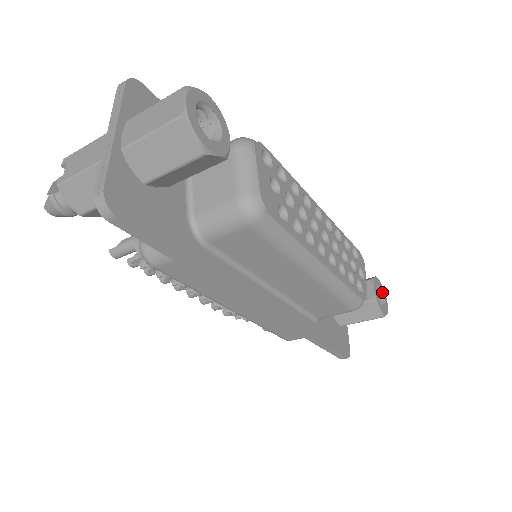
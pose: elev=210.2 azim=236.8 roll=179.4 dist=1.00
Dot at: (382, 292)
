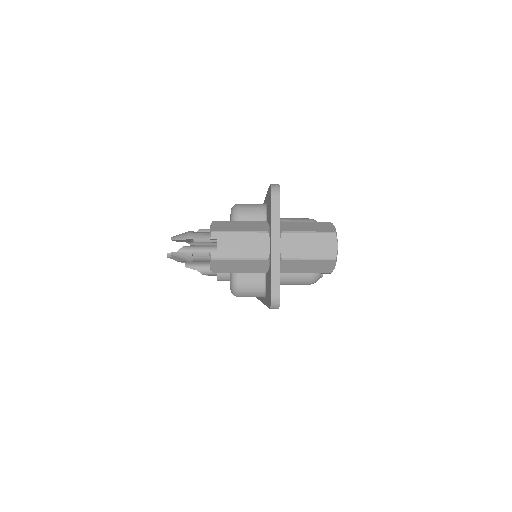
Dot at: occluded
